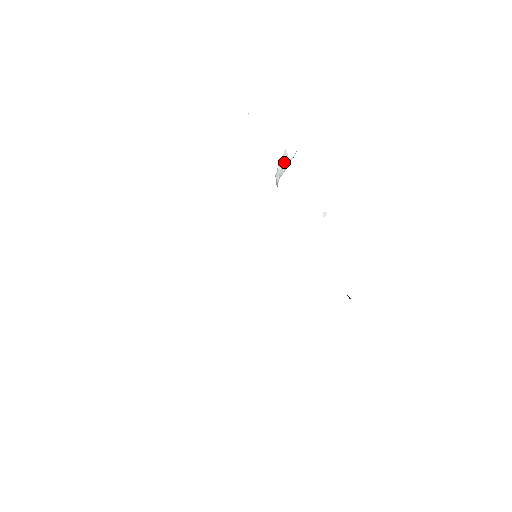
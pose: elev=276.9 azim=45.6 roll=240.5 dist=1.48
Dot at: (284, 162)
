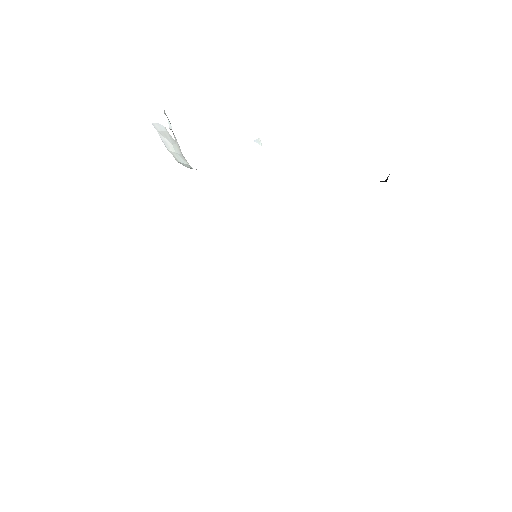
Dot at: (167, 137)
